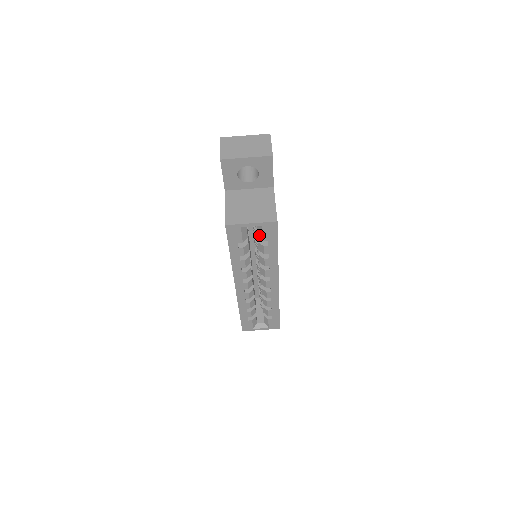
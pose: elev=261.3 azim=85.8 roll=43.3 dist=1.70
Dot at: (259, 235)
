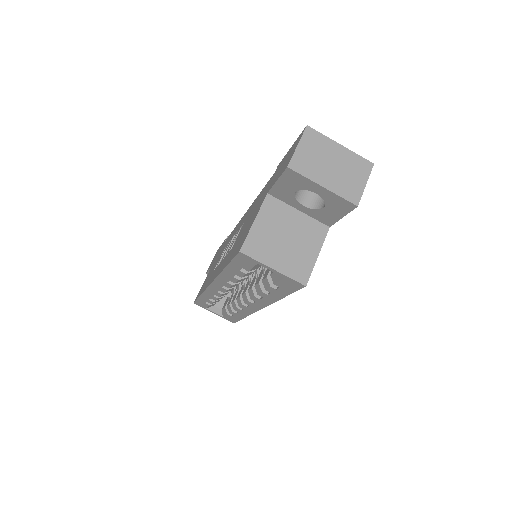
Dot at: (273, 276)
